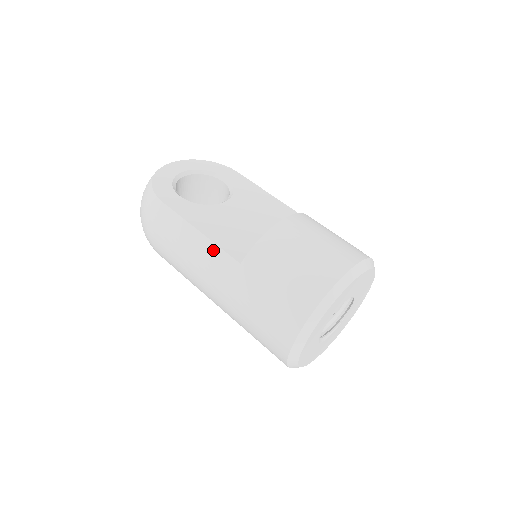
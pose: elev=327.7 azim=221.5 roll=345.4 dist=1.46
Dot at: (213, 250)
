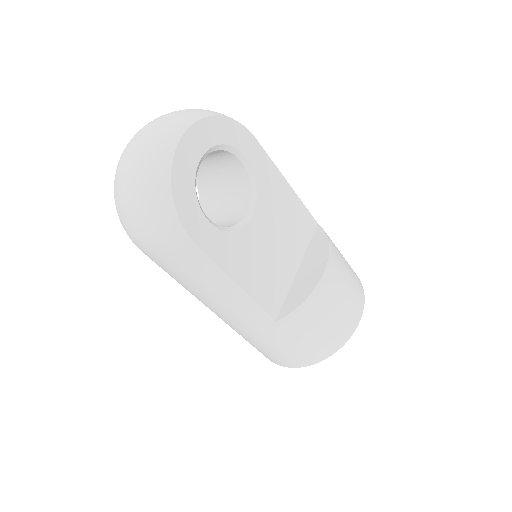
Dot at: (249, 305)
